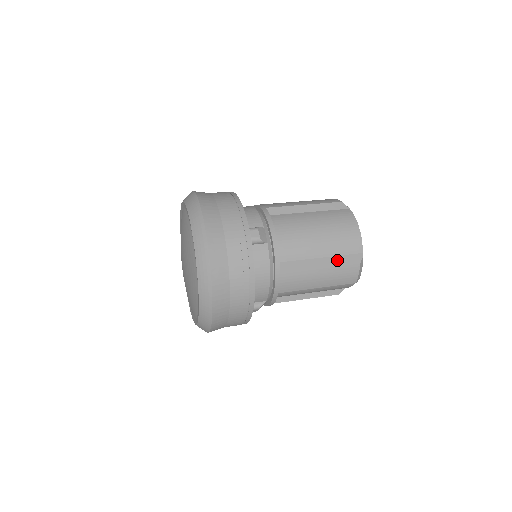
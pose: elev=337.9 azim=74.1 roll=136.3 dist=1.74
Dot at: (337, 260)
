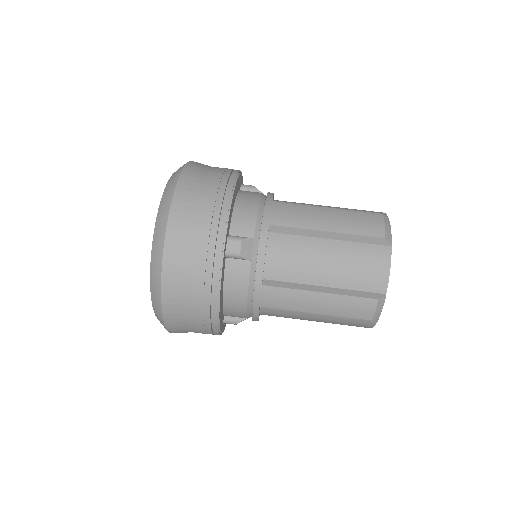
Dot at: occluded
